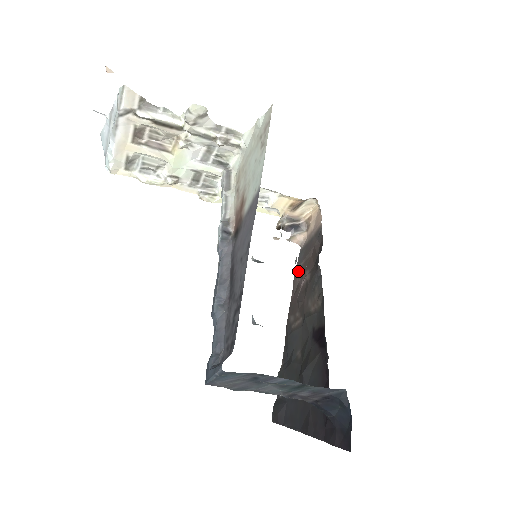
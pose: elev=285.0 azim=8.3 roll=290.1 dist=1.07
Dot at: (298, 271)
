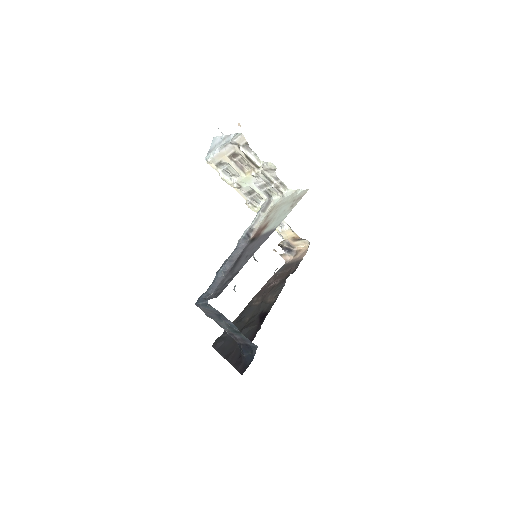
Dot at: (275, 275)
